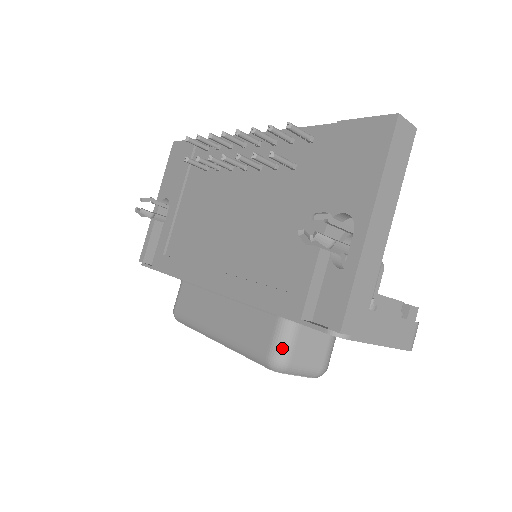
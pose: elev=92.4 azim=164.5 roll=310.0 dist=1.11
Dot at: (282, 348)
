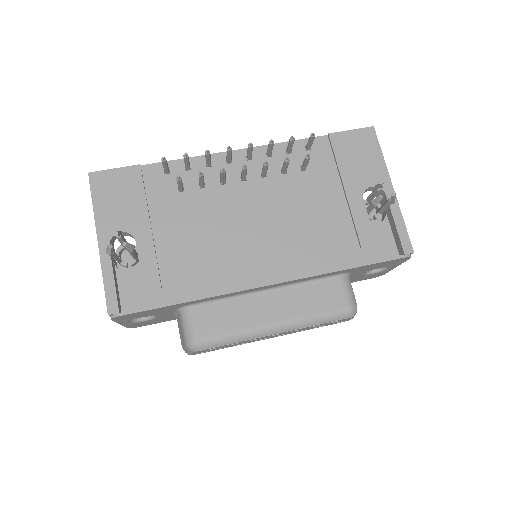
Dot at: (353, 296)
